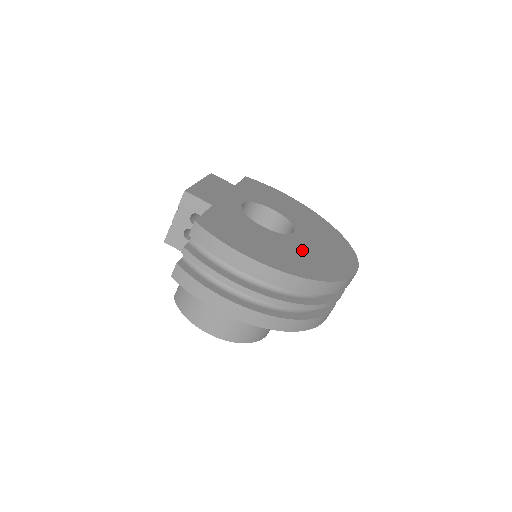
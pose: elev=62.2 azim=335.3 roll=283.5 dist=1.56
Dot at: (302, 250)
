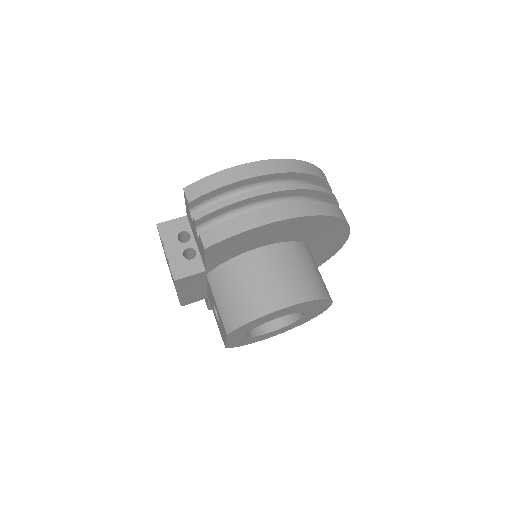
Dot at: occluded
